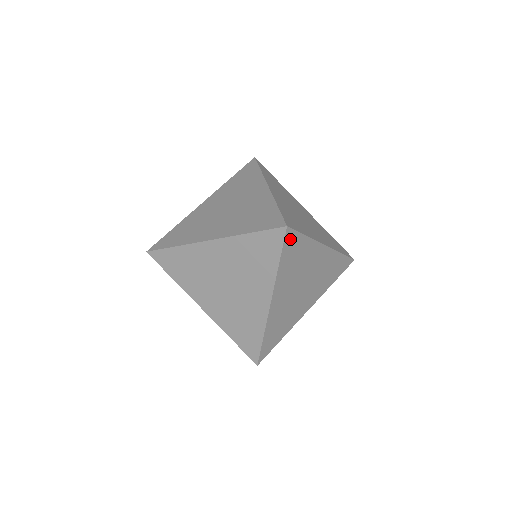
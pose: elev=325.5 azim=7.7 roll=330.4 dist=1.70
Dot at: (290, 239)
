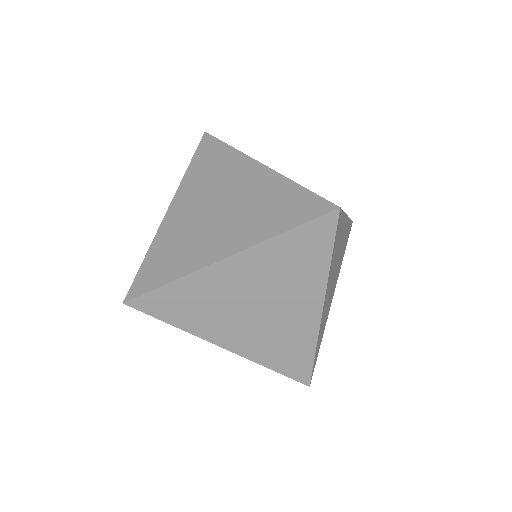
Dot at: (338, 223)
